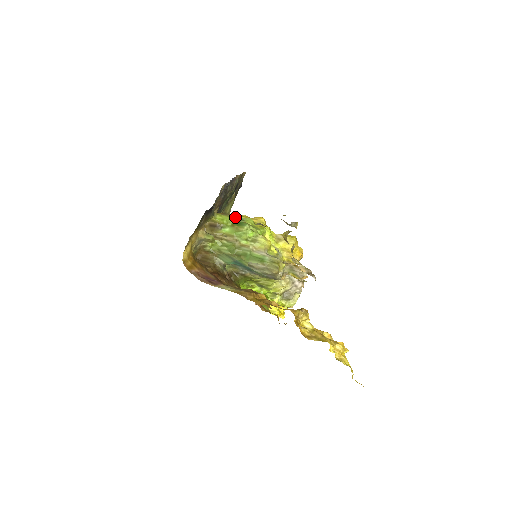
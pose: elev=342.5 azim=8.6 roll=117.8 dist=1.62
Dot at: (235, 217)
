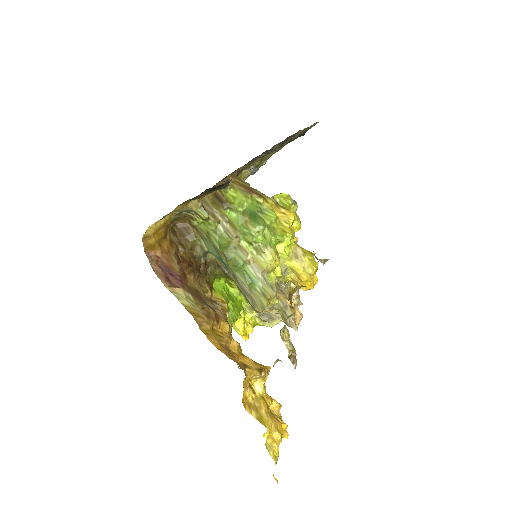
Dot at: (255, 201)
